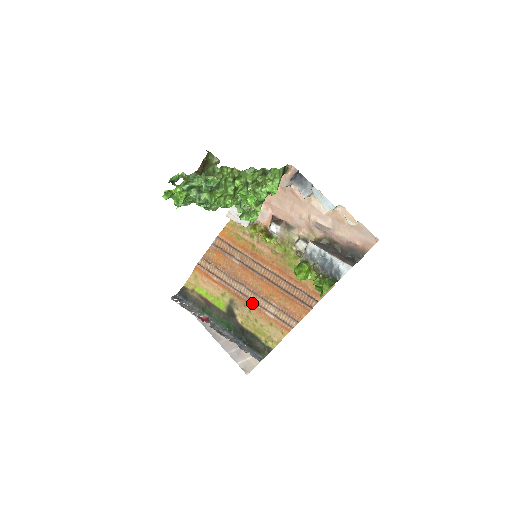
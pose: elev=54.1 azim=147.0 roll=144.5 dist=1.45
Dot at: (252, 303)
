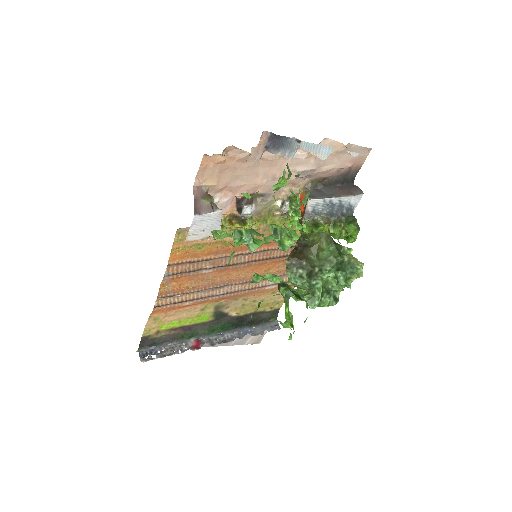
Dot at: (246, 292)
